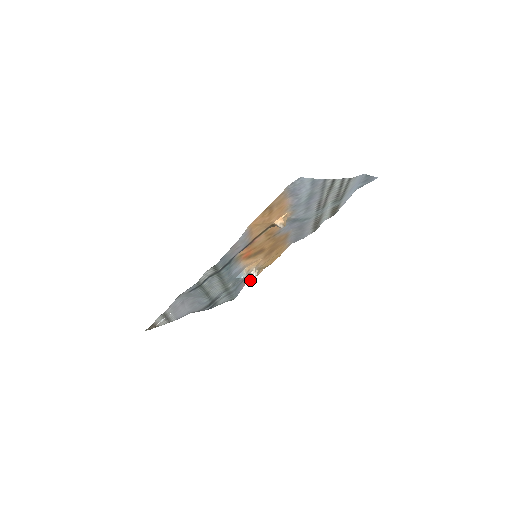
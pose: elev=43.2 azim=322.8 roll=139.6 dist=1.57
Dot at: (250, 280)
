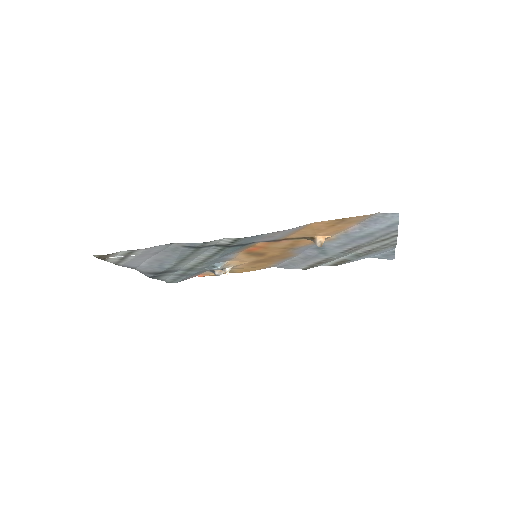
Dot at: (206, 275)
